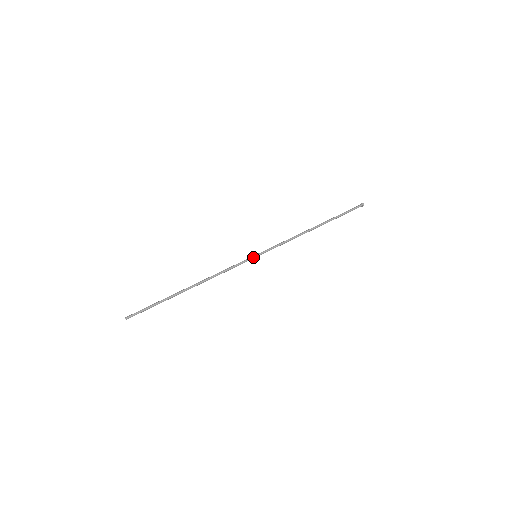
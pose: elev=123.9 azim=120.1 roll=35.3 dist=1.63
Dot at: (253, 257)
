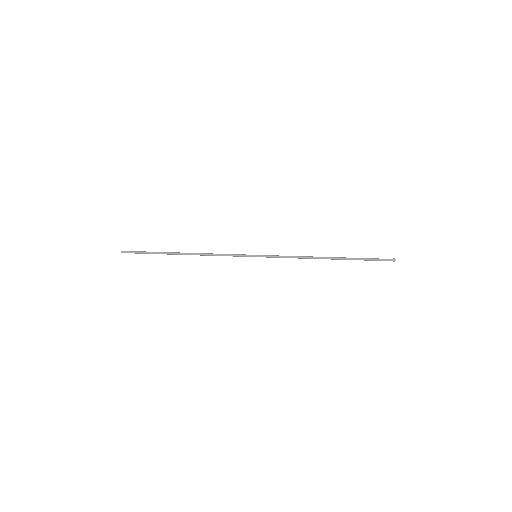
Dot at: (252, 256)
